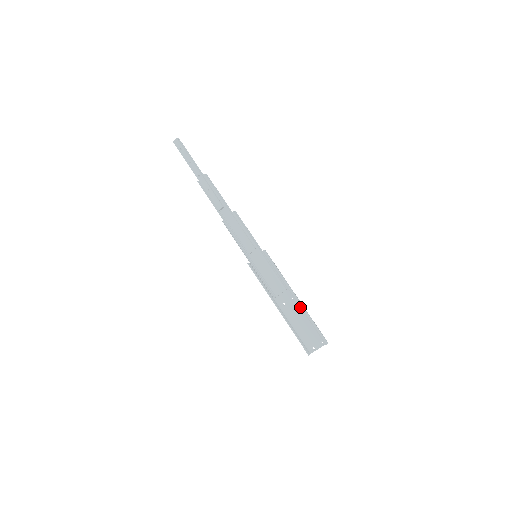
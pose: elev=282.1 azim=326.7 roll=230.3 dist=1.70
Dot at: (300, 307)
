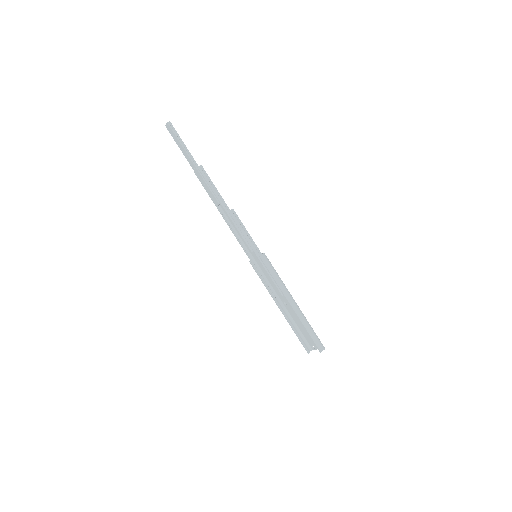
Dot at: (297, 314)
